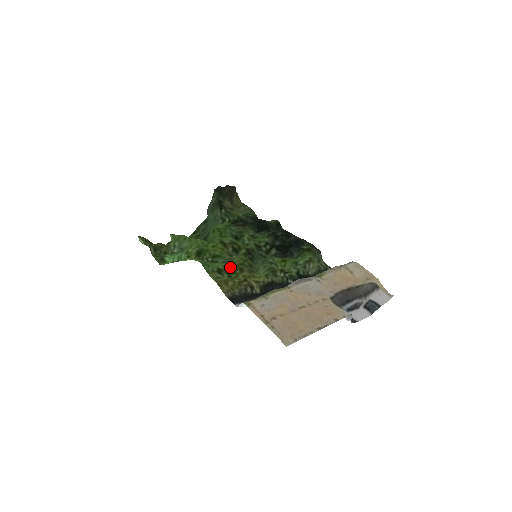
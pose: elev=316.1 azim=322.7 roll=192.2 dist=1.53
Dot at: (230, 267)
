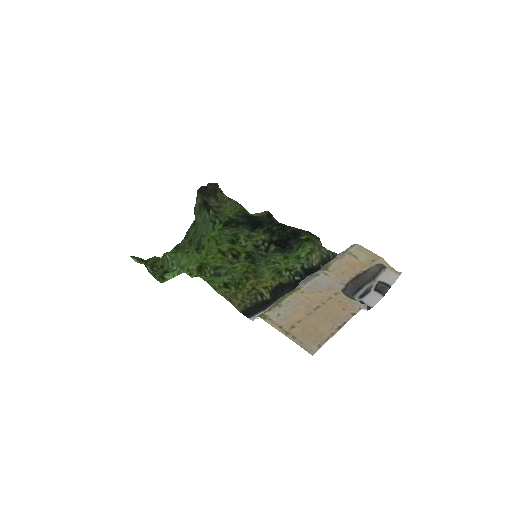
Dot at: (235, 278)
